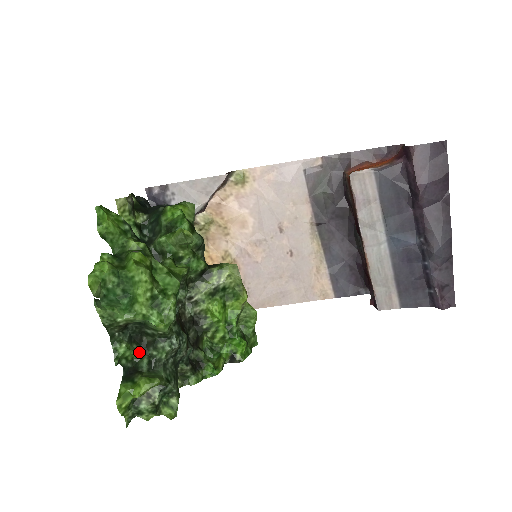
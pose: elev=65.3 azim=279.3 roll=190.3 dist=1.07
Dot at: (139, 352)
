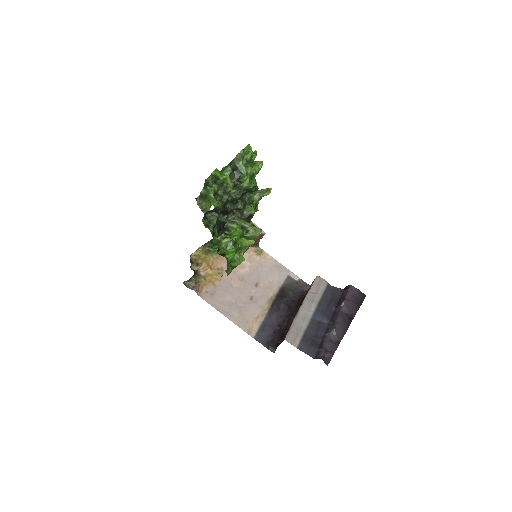
Dot at: occluded
